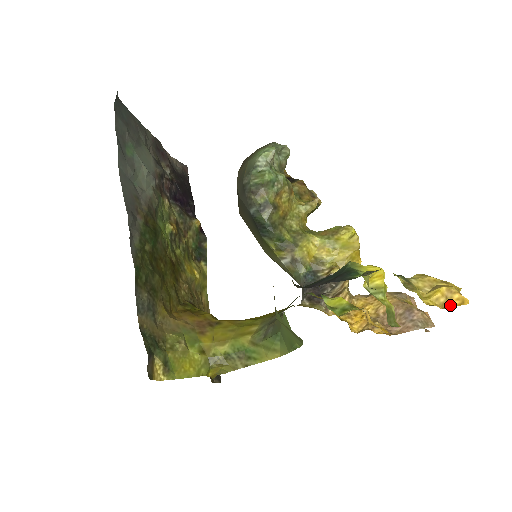
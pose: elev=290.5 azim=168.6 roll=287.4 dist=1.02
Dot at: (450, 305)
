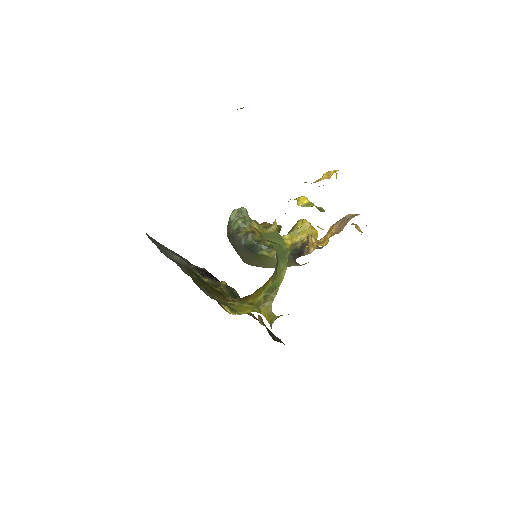
Dot at: occluded
